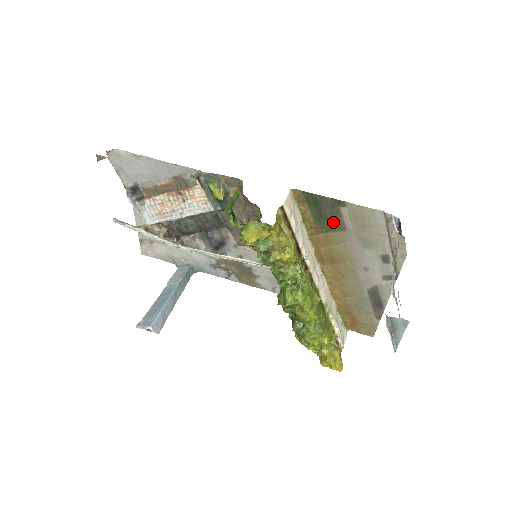
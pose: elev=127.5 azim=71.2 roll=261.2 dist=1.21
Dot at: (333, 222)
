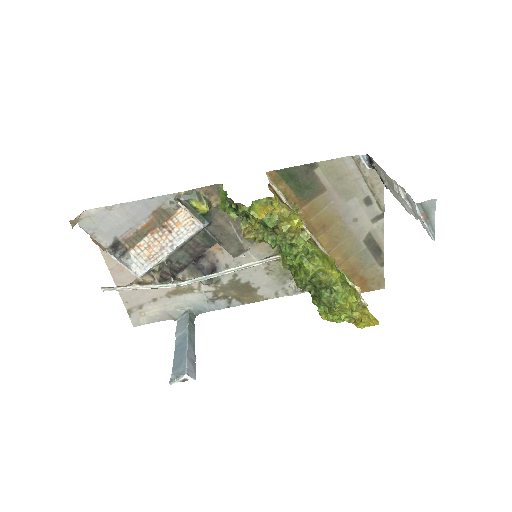
Dot at: (312, 188)
